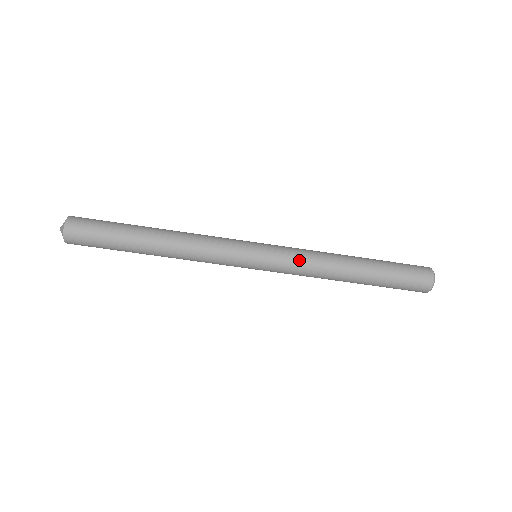
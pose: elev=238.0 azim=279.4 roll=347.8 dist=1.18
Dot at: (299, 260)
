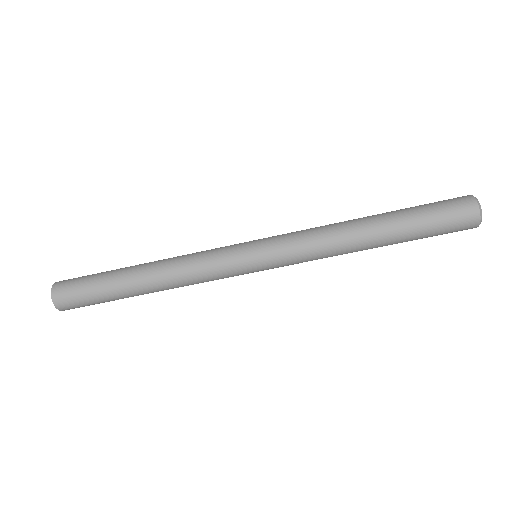
Dot at: (306, 258)
